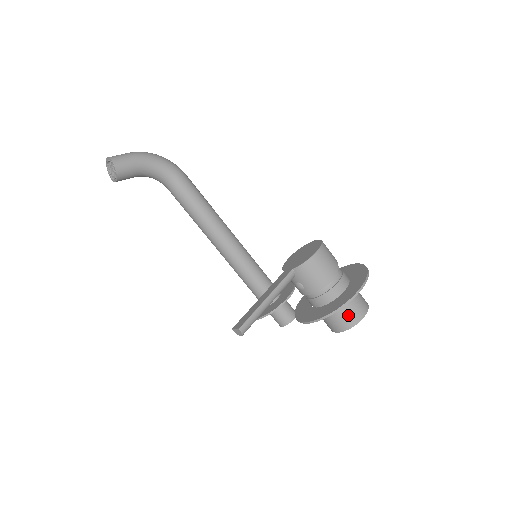
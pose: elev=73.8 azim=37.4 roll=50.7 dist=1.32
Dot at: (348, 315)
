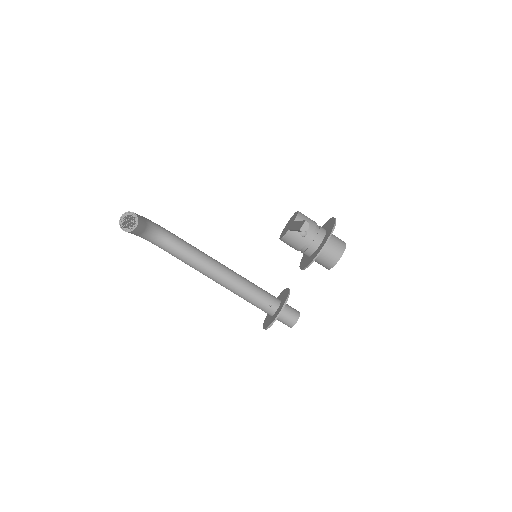
Dot at: (339, 240)
